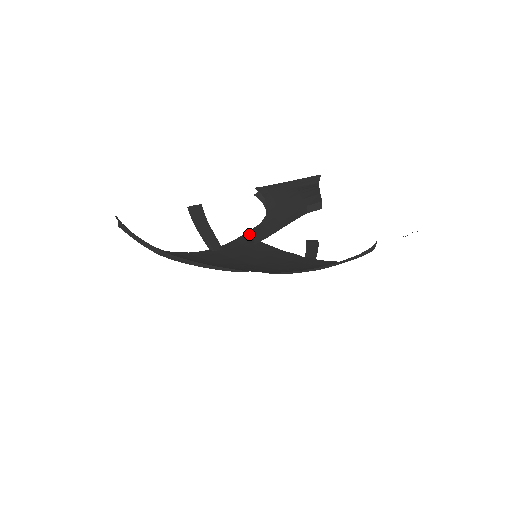
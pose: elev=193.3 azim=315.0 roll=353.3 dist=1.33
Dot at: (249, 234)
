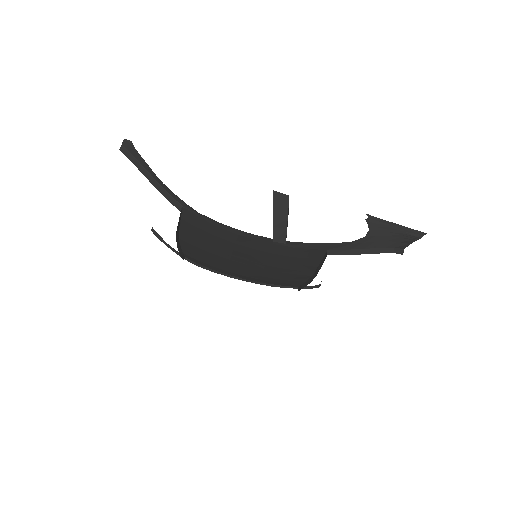
Dot at: (331, 245)
